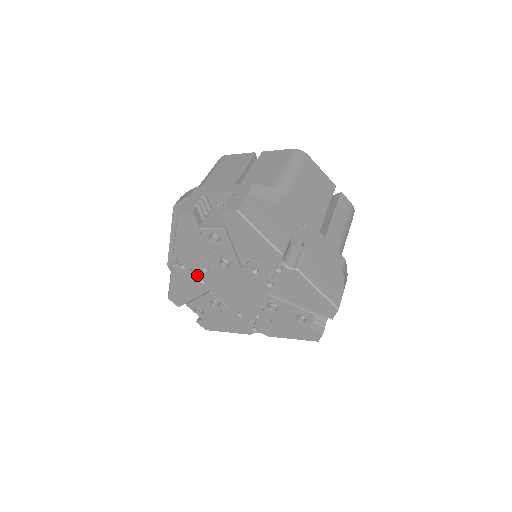
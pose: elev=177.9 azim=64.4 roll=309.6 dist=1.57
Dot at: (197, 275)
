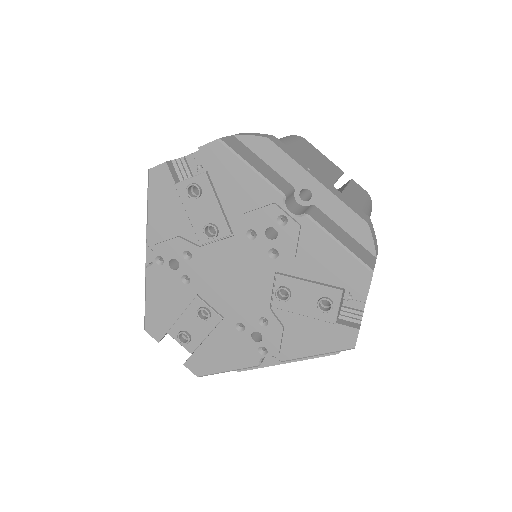
Dot at: (178, 270)
